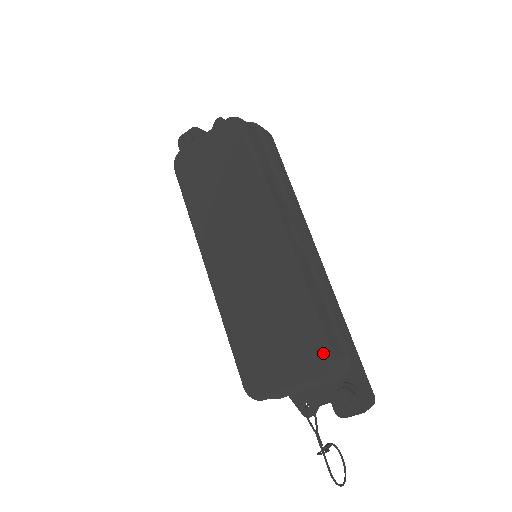
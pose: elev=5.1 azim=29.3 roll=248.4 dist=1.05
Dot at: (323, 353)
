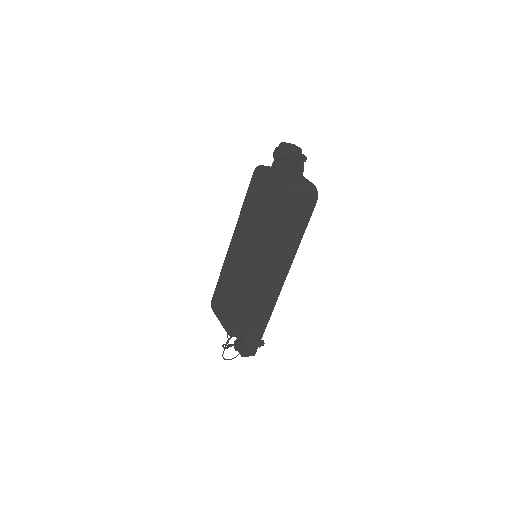
Dot at: (233, 329)
